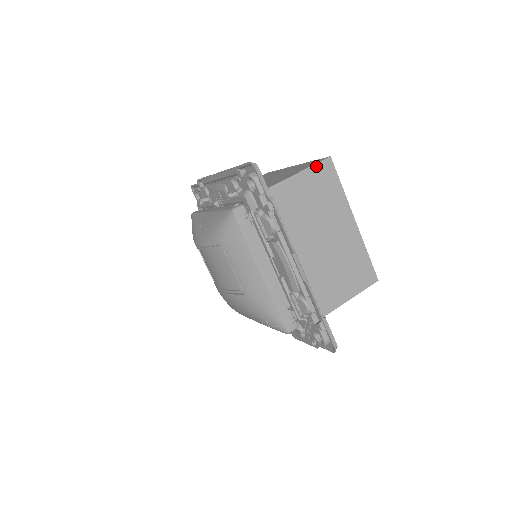
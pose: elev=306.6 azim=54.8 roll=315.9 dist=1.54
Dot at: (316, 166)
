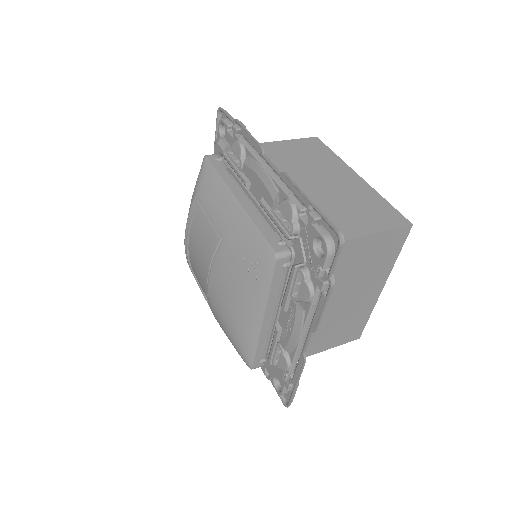
Dot at: (300, 140)
